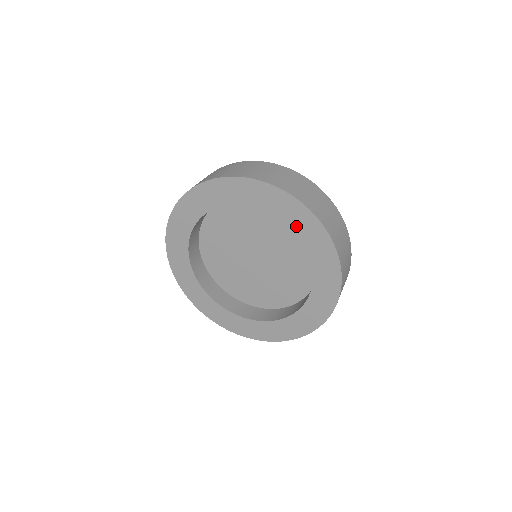
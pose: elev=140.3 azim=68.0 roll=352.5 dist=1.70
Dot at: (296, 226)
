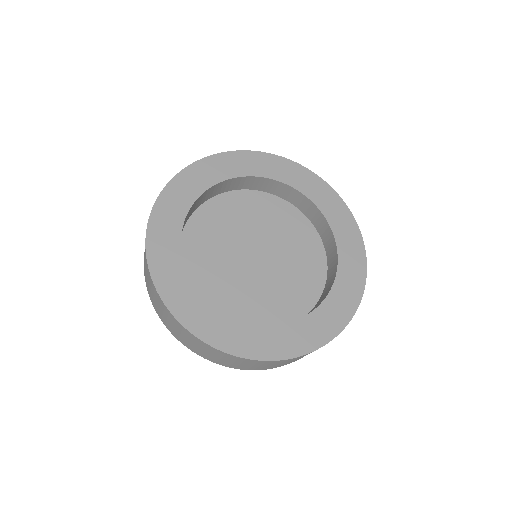
Dot at: (272, 173)
